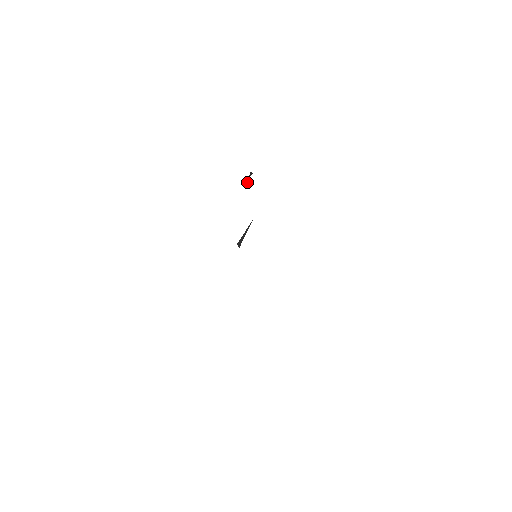
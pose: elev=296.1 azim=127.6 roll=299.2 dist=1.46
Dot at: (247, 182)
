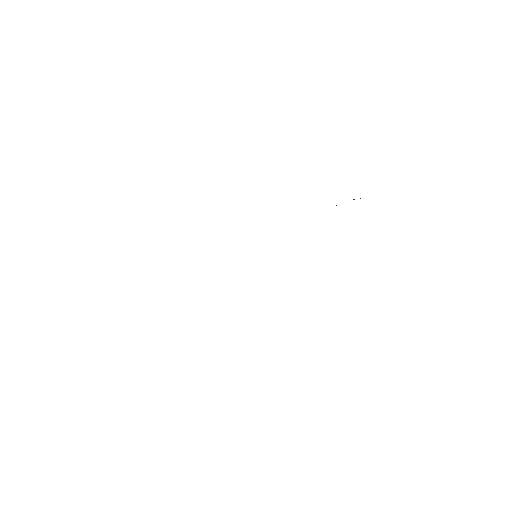
Dot at: (336, 205)
